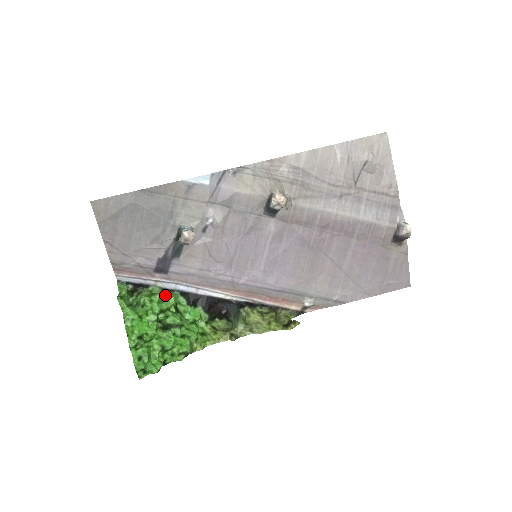
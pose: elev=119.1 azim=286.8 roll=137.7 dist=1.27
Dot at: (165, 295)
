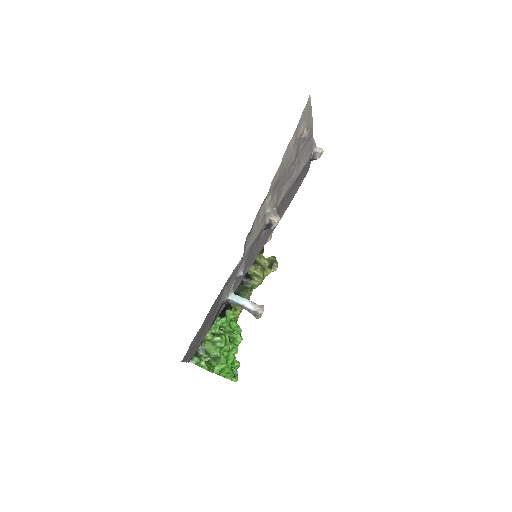
Dot at: (211, 330)
